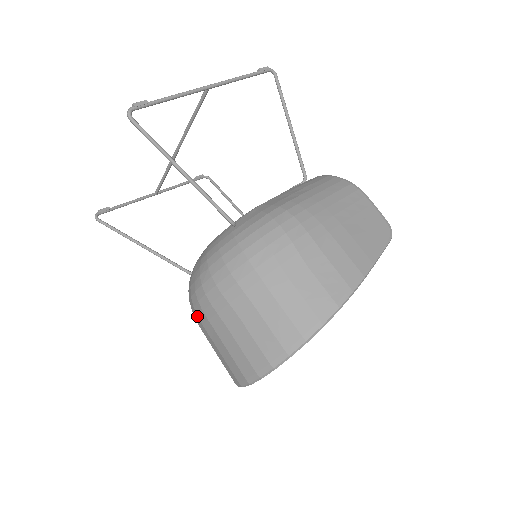
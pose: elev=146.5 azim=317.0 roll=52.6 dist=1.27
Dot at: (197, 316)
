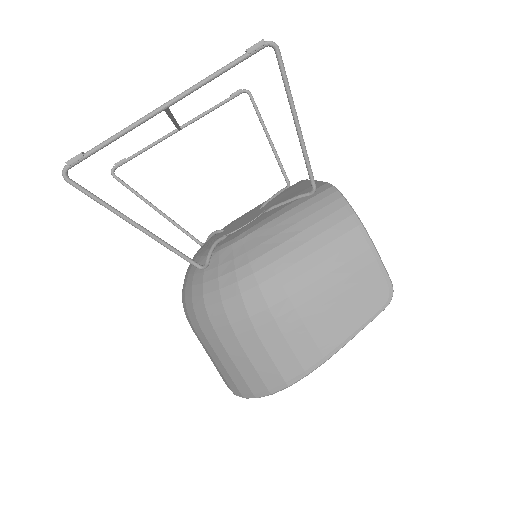
Dot at: occluded
